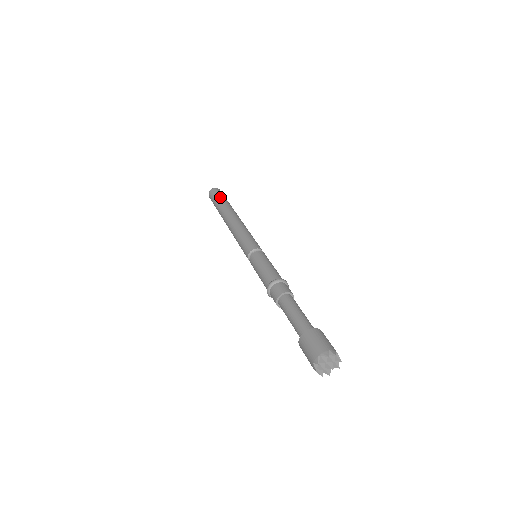
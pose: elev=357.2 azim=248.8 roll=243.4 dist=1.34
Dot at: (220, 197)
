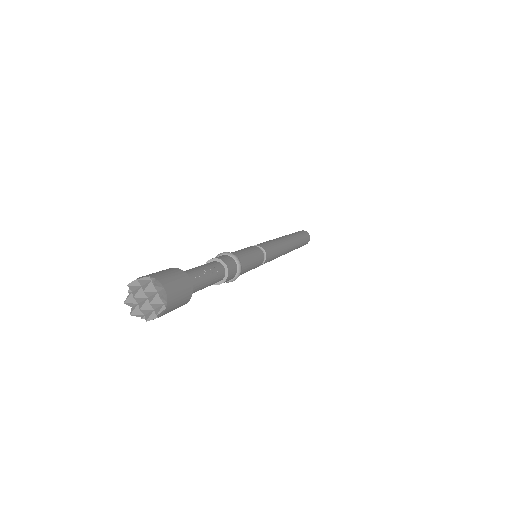
Dot at: occluded
